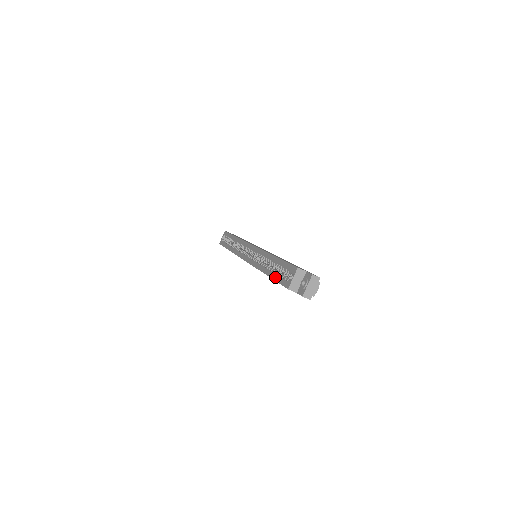
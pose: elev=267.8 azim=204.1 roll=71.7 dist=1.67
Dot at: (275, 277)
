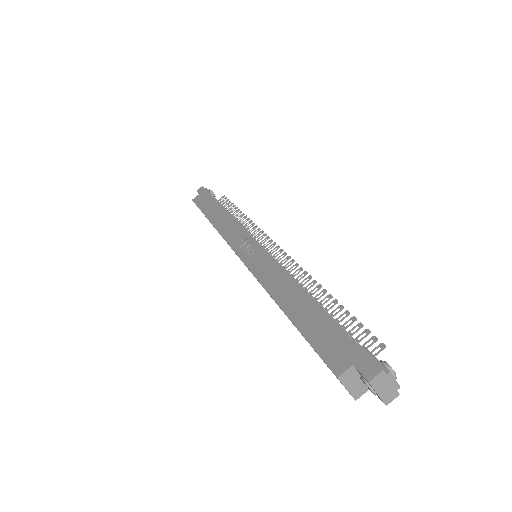
Dot at: occluded
